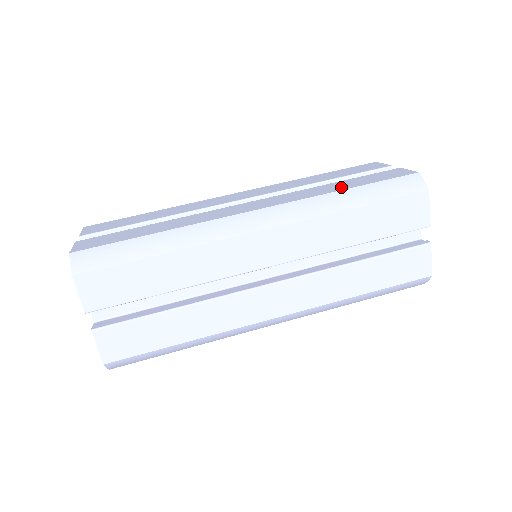
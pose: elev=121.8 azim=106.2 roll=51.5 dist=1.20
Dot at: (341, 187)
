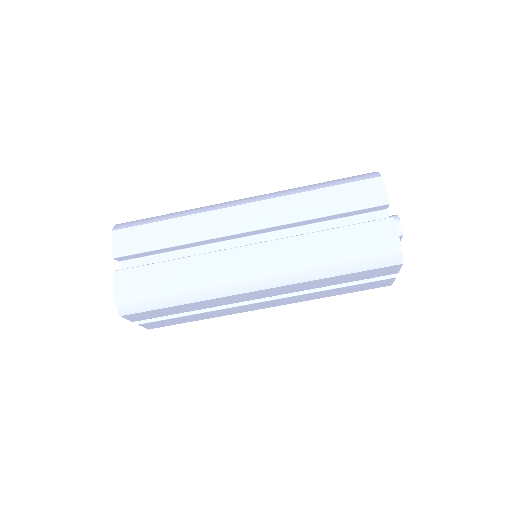
Dot at: (330, 251)
